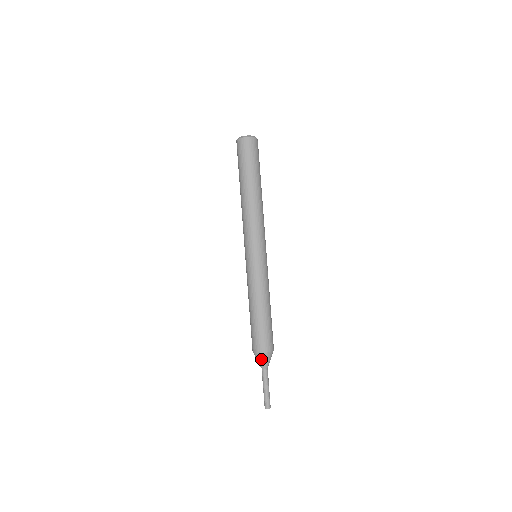
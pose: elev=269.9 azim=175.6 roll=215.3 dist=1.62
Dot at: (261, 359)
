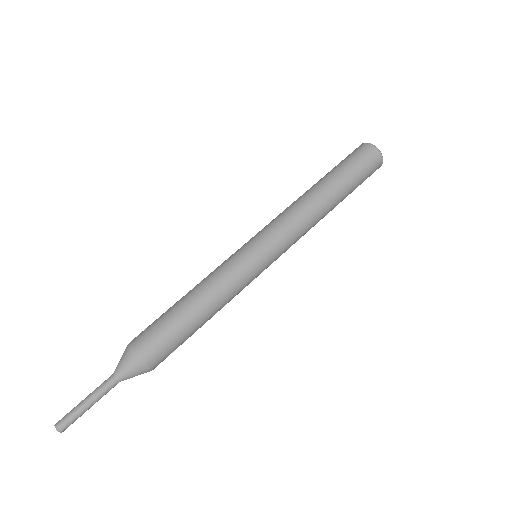
Dot at: (123, 355)
